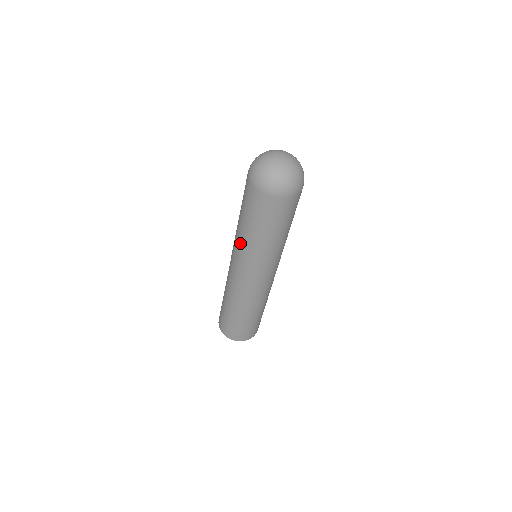
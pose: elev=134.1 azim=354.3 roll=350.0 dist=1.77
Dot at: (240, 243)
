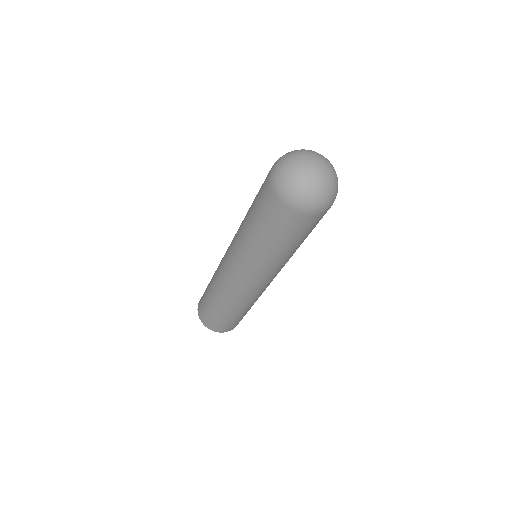
Dot at: (272, 265)
